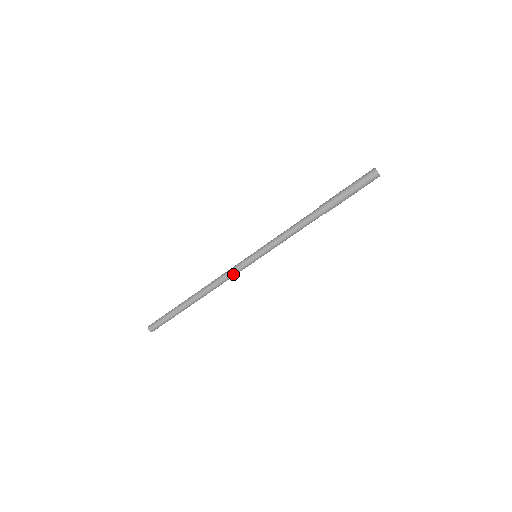
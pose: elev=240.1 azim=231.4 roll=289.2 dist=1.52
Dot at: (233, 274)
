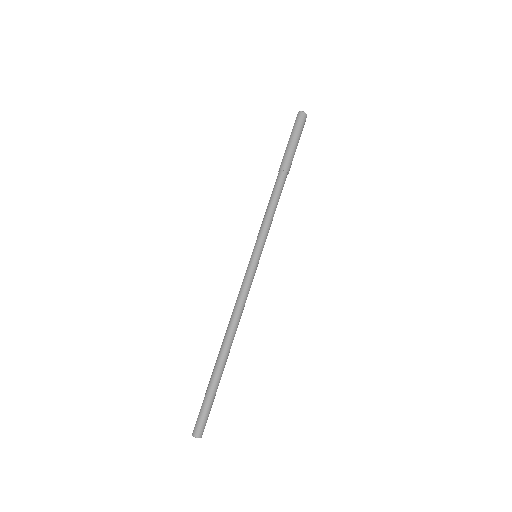
Dot at: (243, 288)
